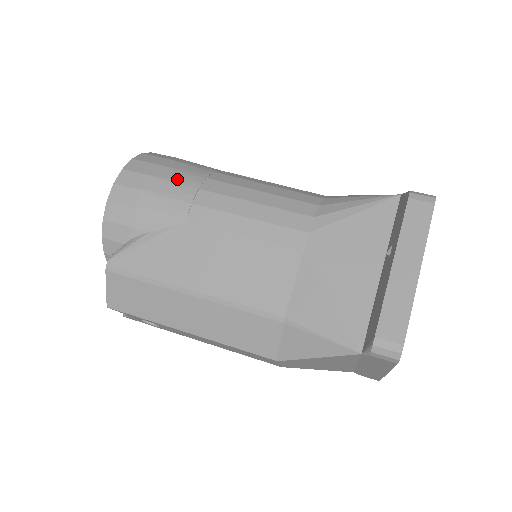
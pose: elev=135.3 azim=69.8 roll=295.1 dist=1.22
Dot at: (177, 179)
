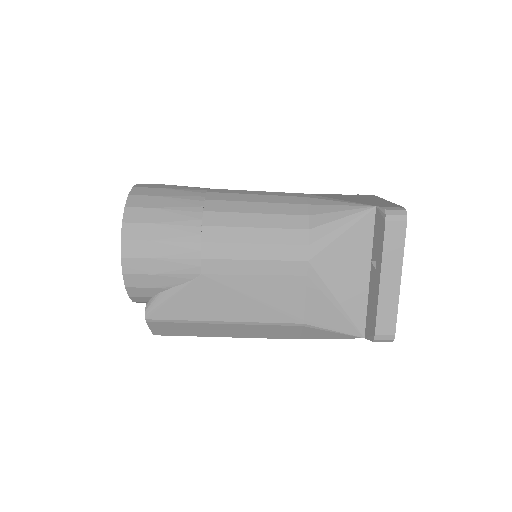
Dot at: (177, 237)
